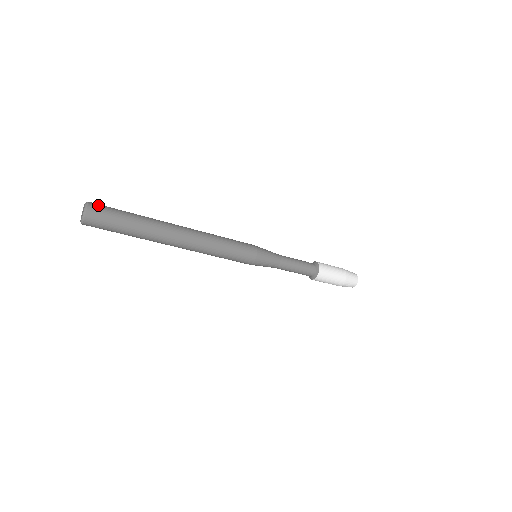
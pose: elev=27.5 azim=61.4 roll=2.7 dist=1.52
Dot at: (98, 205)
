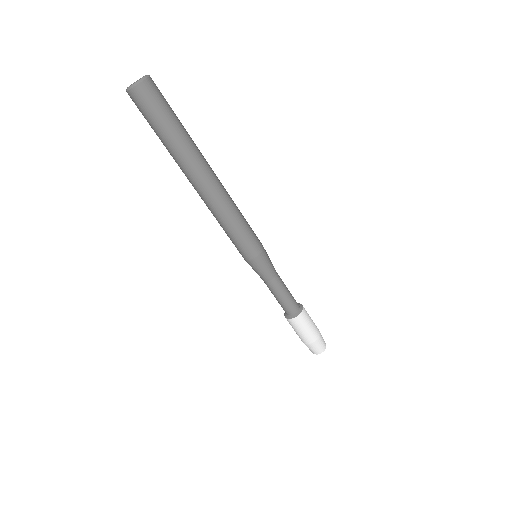
Dot at: occluded
